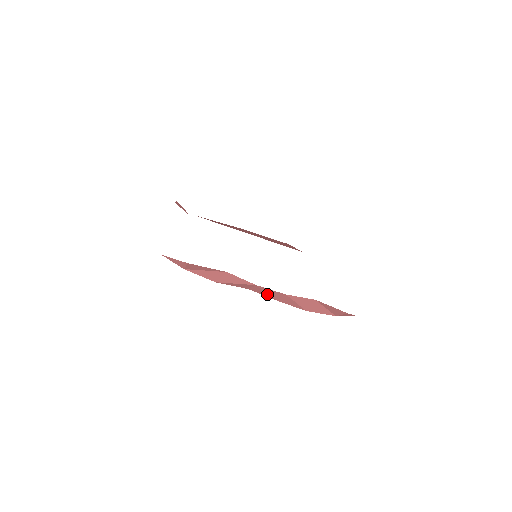
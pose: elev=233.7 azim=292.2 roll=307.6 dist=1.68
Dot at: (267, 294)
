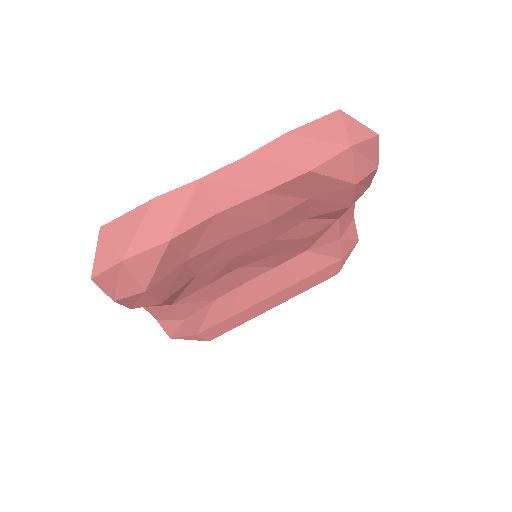
Dot at: (237, 191)
